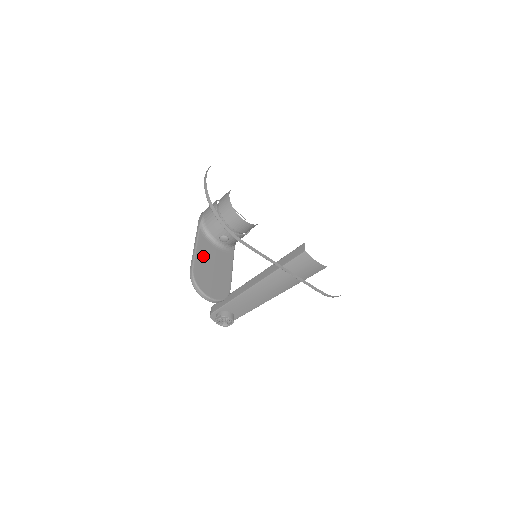
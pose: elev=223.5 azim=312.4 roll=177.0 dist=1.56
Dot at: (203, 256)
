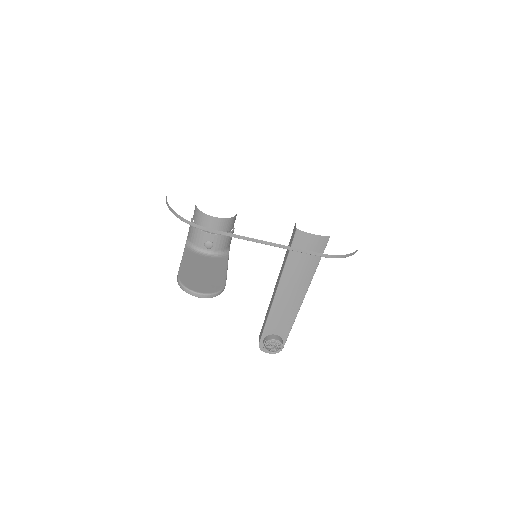
Dot at: (190, 264)
